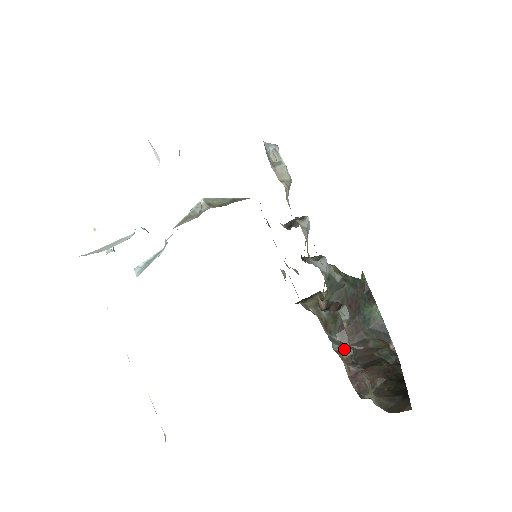
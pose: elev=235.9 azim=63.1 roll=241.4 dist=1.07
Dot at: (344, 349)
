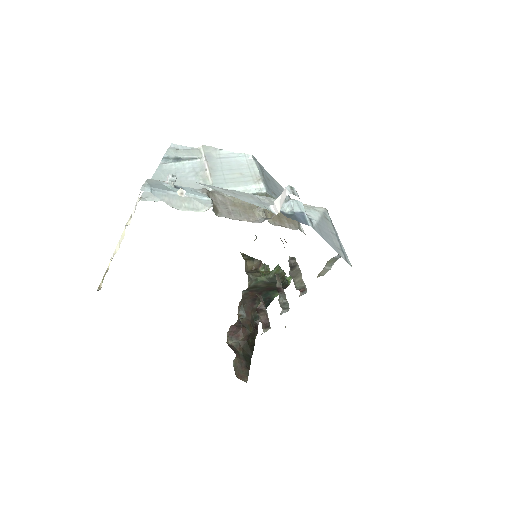
Dot at: (243, 315)
